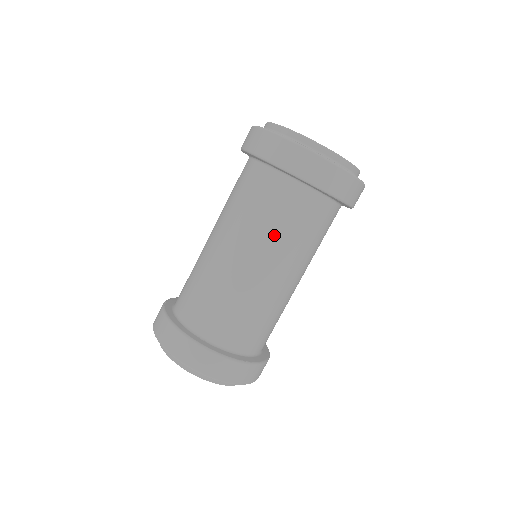
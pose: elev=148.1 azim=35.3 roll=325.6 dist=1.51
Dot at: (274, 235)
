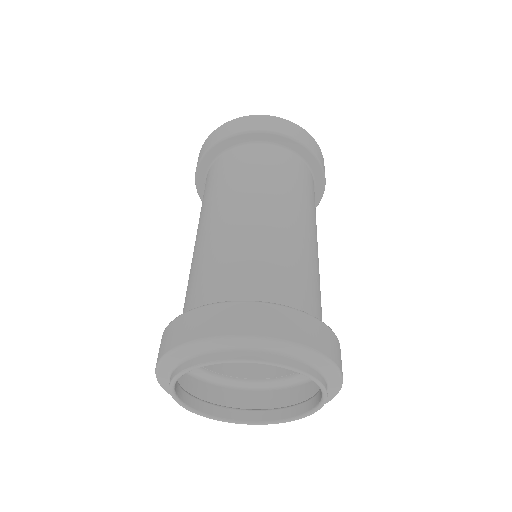
Dot at: (303, 199)
